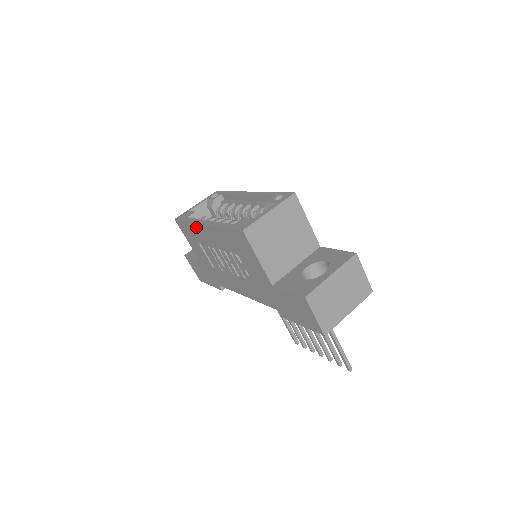
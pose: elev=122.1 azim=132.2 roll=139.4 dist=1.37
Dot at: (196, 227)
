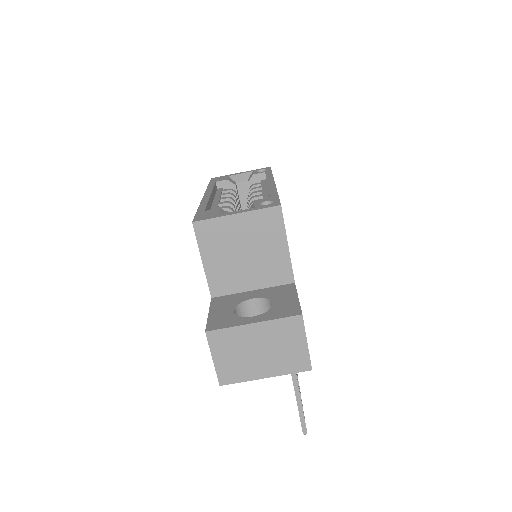
Dot at: occluded
